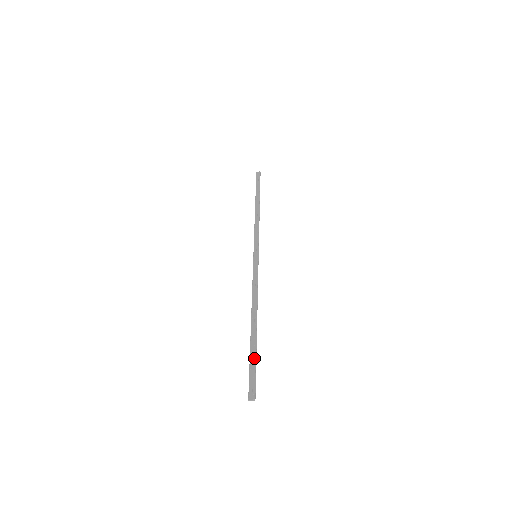
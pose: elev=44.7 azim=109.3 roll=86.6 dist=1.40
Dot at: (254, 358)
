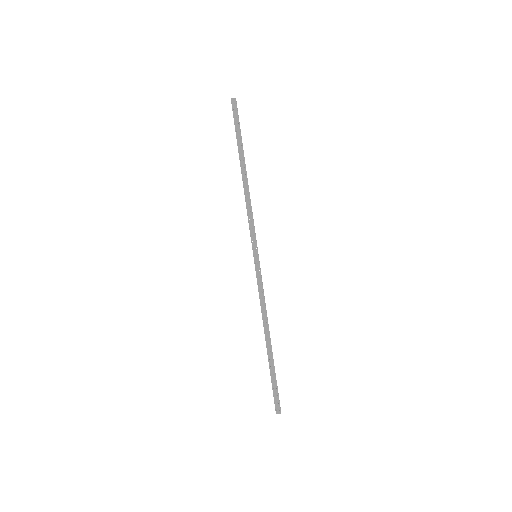
Dot at: (275, 379)
